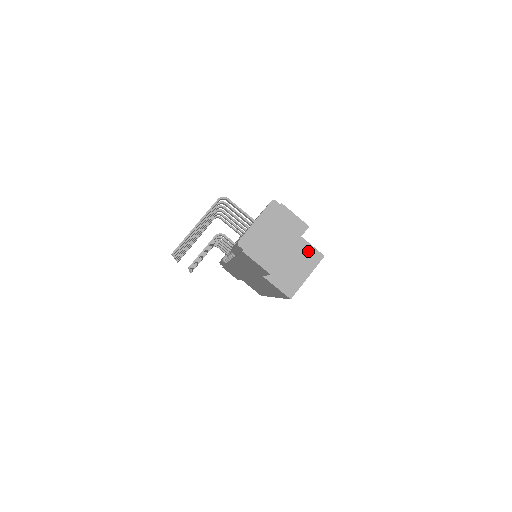
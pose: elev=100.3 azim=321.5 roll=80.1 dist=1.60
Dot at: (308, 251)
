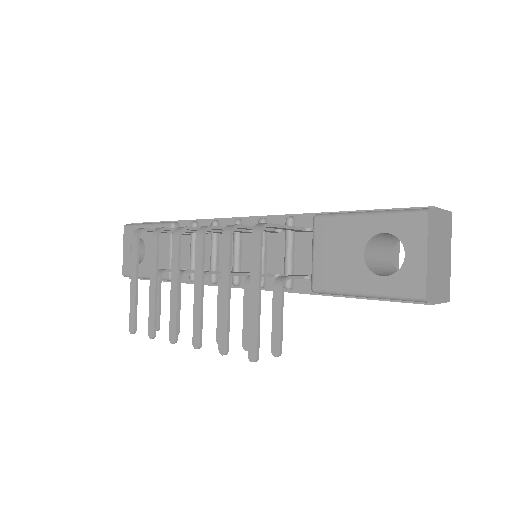
Dot at: occluded
